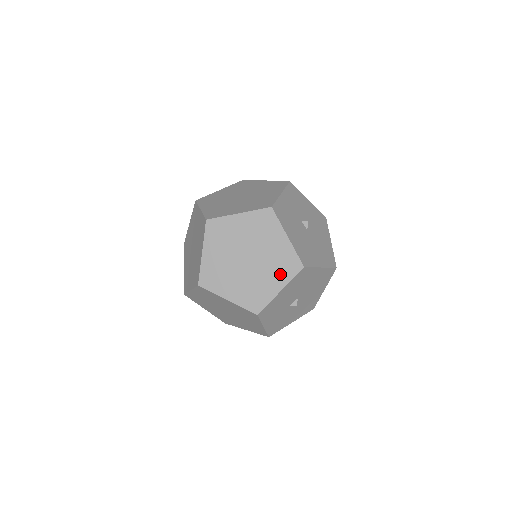
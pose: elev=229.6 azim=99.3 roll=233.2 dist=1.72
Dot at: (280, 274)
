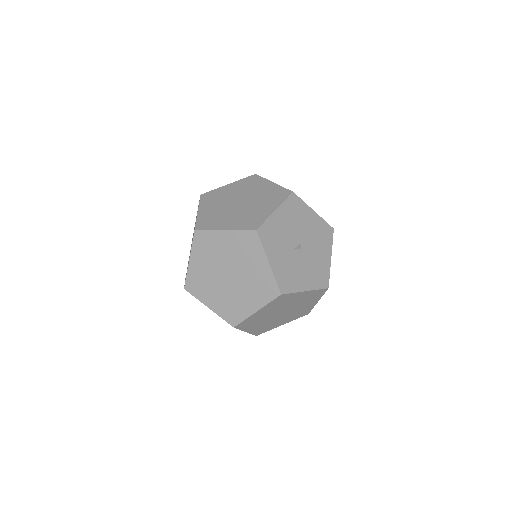
Dot at: (272, 201)
